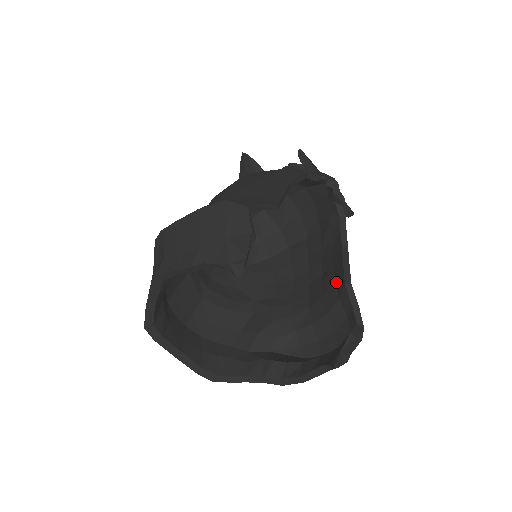
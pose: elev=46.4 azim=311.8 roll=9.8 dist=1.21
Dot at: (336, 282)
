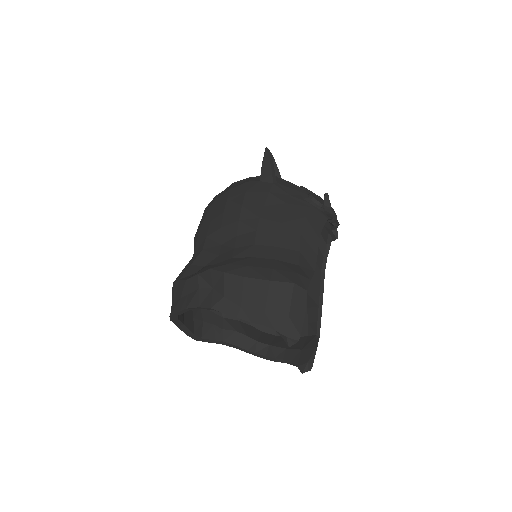
Dot at: (309, 295)
